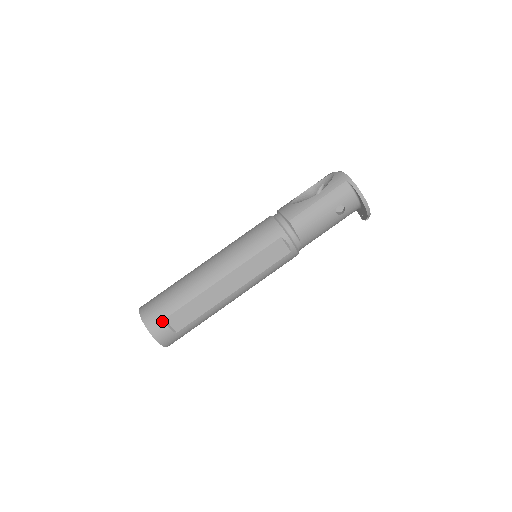
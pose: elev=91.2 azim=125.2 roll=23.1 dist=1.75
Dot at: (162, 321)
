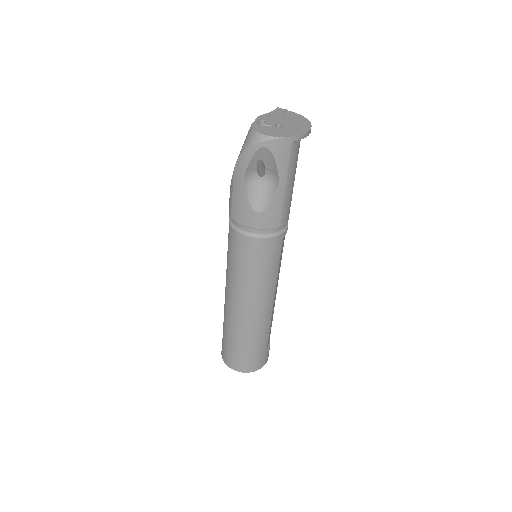
Dot at: (266, 355)
